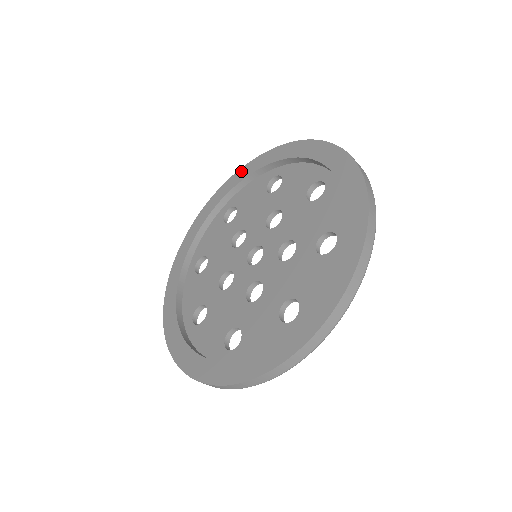
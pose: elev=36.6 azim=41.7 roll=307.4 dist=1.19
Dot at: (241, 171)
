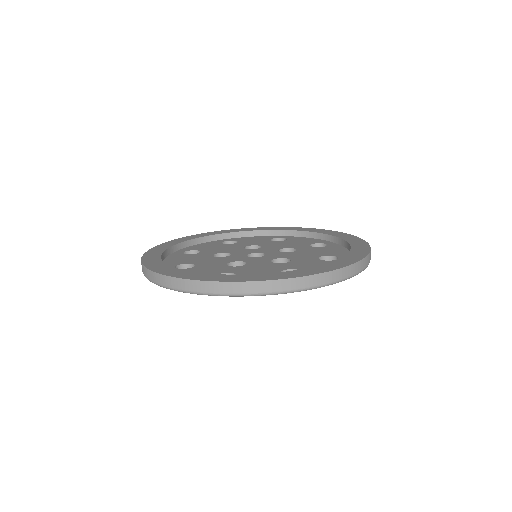
Dot at: (186, 237)
